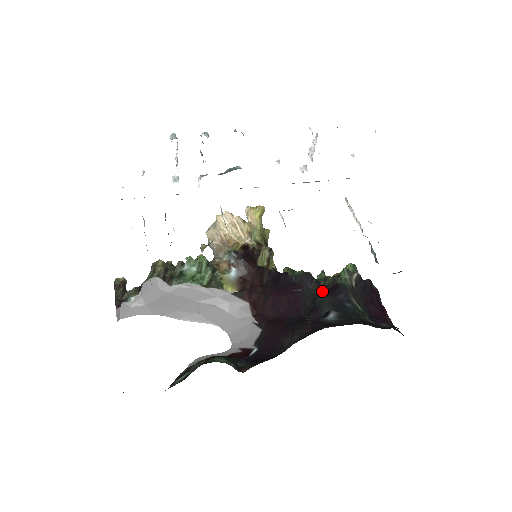
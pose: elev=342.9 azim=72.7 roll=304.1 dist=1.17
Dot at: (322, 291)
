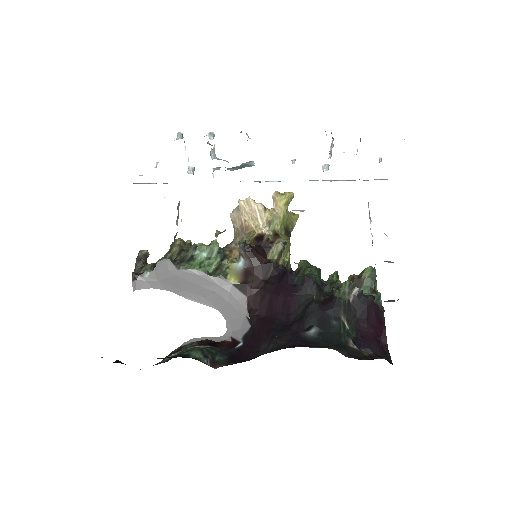
Dot at: (317, 300)
